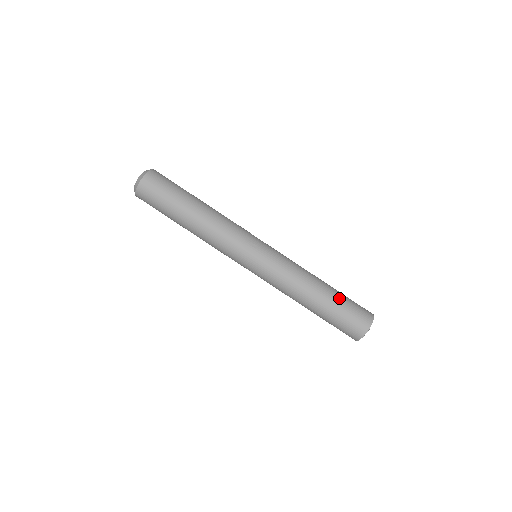
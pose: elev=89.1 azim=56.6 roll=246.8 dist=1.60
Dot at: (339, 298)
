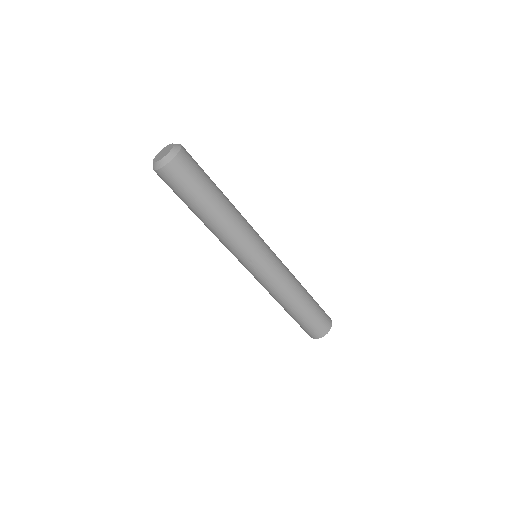
Dot at: (305, 317)
